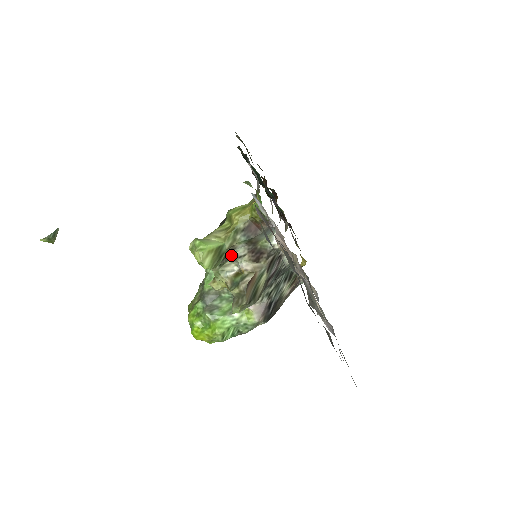
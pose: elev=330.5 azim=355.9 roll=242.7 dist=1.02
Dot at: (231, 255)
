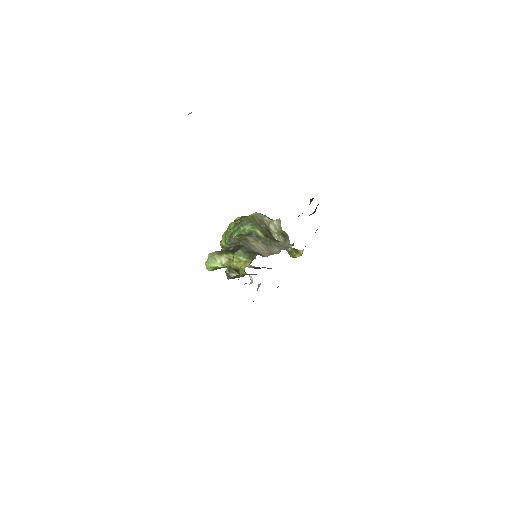
Dot at: occluded
